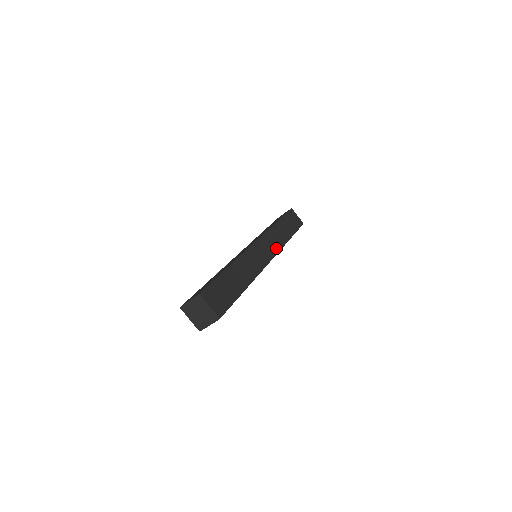
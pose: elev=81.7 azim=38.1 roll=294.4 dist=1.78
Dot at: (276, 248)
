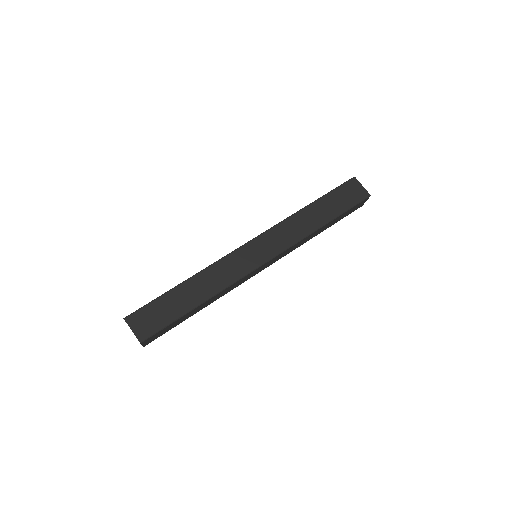
Dot at: (284, 245)
